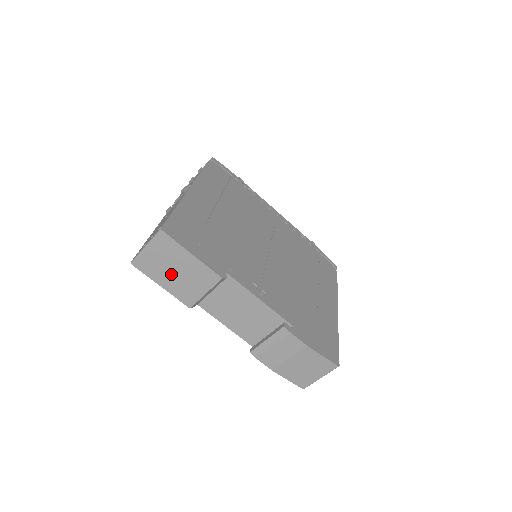
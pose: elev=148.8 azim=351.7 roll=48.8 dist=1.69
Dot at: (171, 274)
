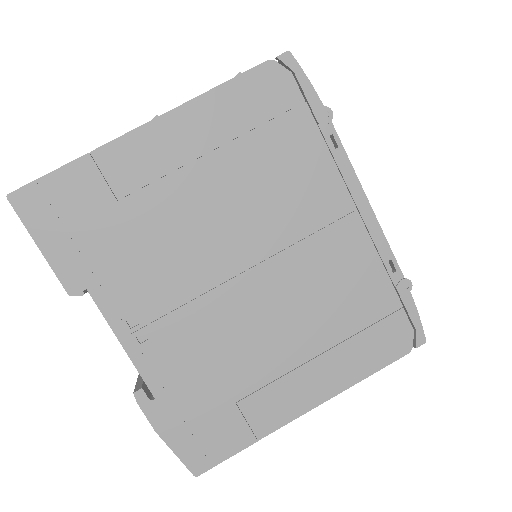
Dot at: occluded
